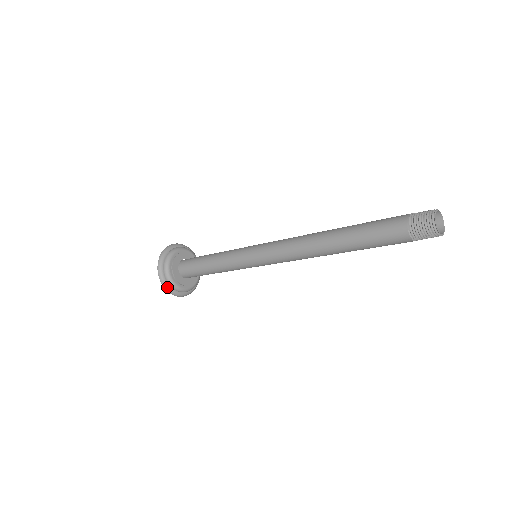
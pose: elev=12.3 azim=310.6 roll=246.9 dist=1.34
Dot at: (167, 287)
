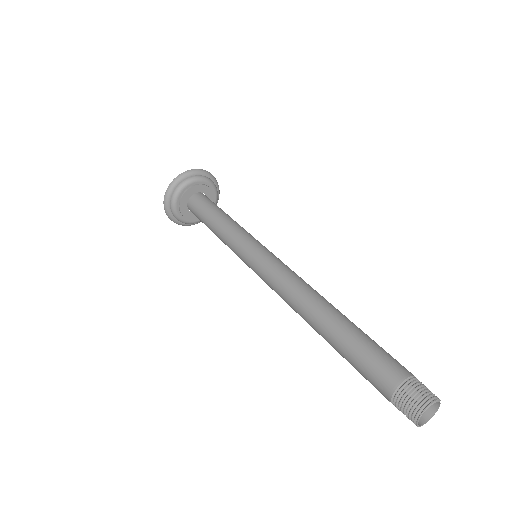
Dot at: (179, 224)
